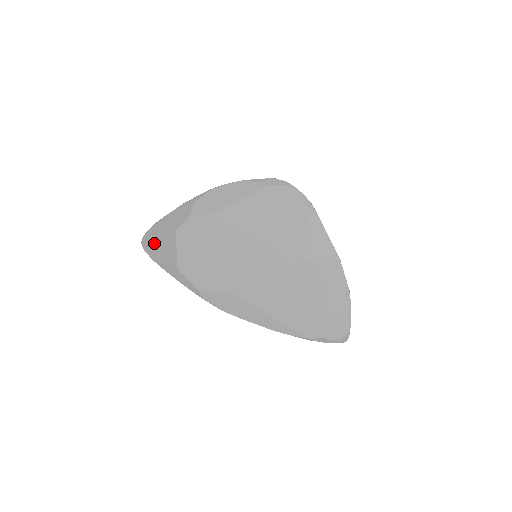
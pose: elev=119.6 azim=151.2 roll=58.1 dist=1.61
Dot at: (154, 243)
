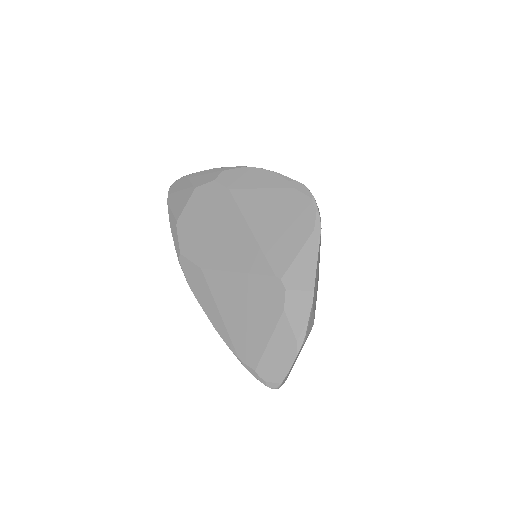
Dot at: (177, 191)
